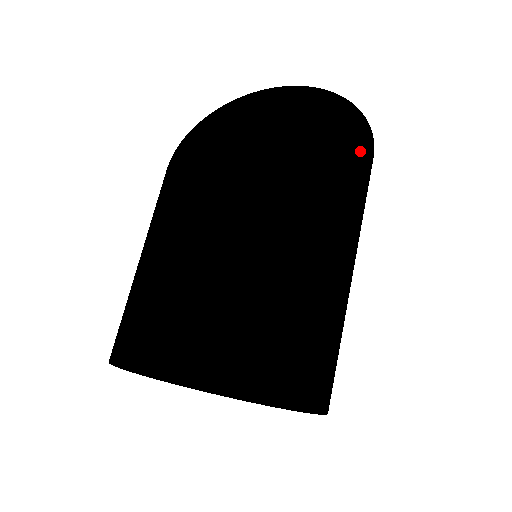
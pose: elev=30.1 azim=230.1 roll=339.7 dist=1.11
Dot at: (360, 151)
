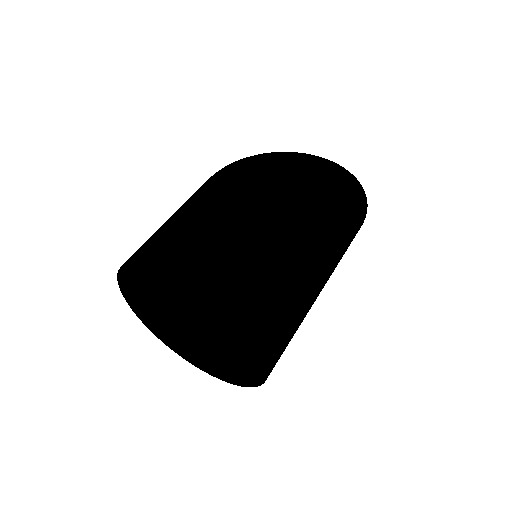
Dot at: (354, 237)
